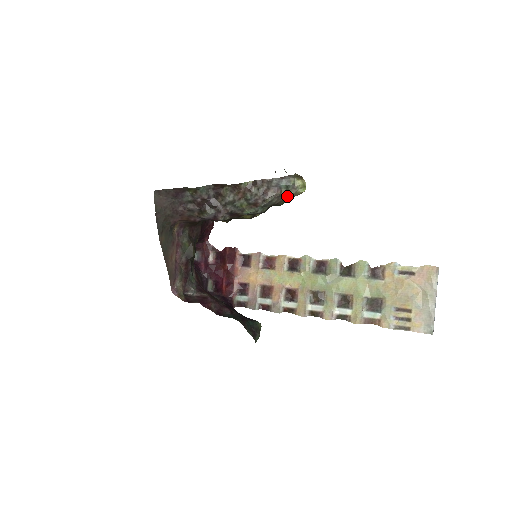
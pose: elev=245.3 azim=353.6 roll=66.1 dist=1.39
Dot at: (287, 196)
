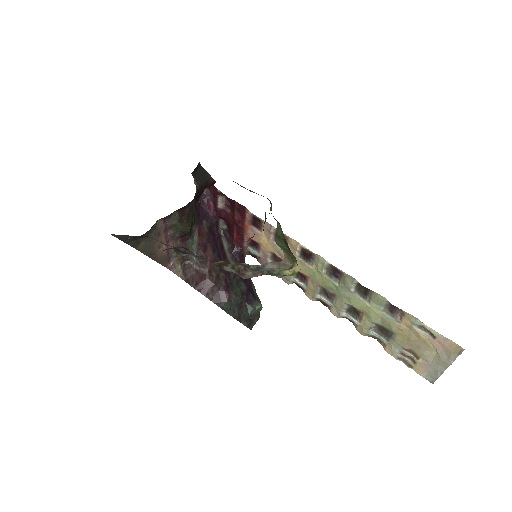
Dot at: (272, 273)
